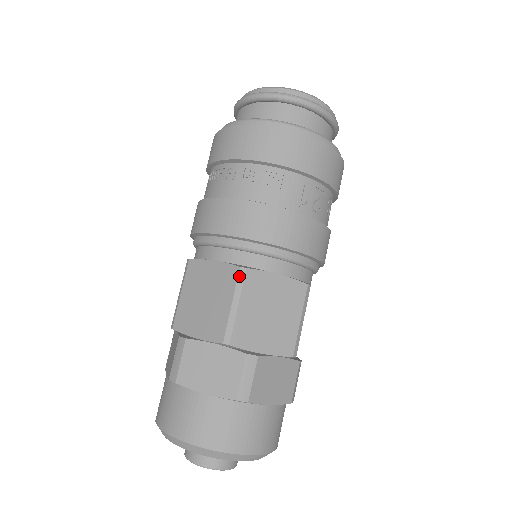
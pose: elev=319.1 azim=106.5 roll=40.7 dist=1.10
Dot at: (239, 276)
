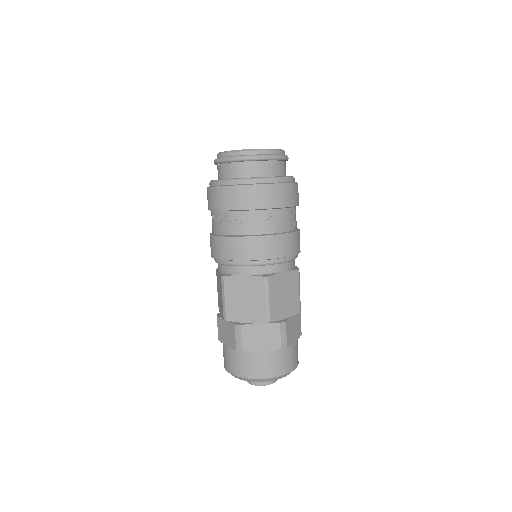
Dot at: (265, 282)
